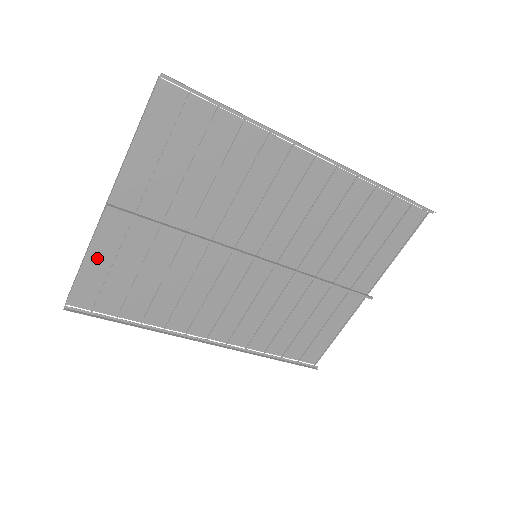
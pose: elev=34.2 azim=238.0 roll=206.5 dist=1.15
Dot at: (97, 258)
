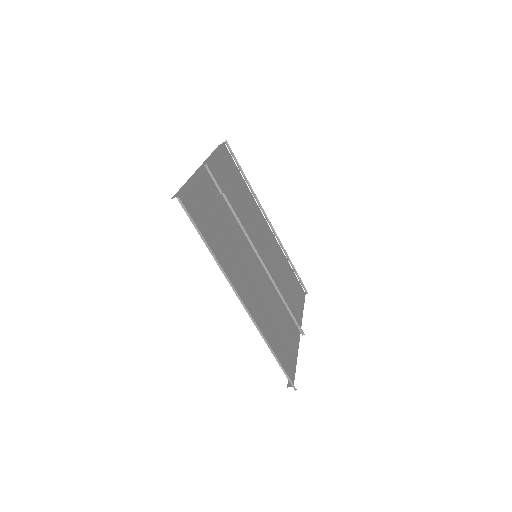
Dot at: (196, 186)
